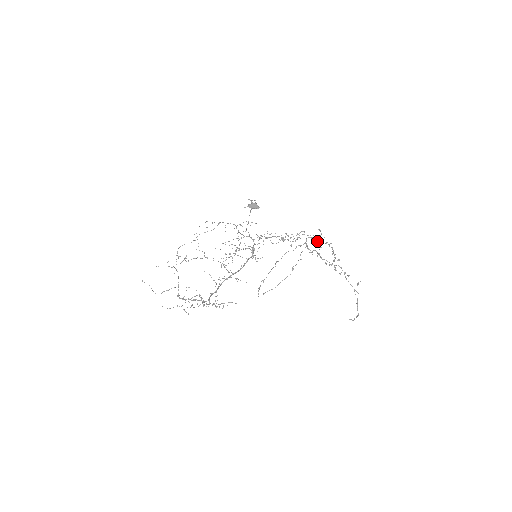
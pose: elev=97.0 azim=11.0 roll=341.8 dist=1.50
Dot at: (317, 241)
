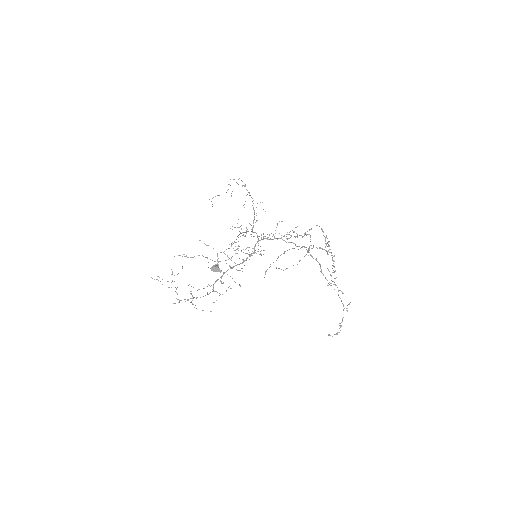
Dot at: (326, 243)
